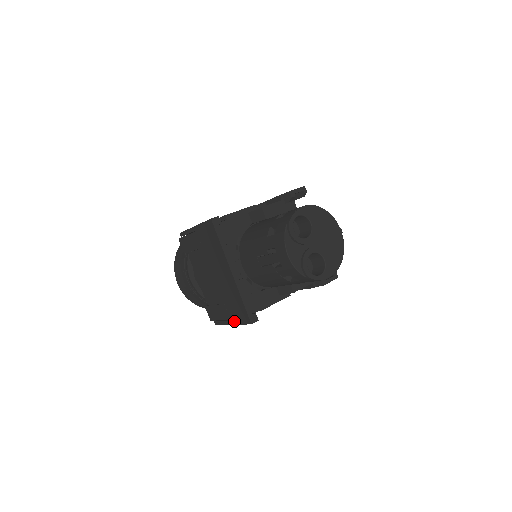
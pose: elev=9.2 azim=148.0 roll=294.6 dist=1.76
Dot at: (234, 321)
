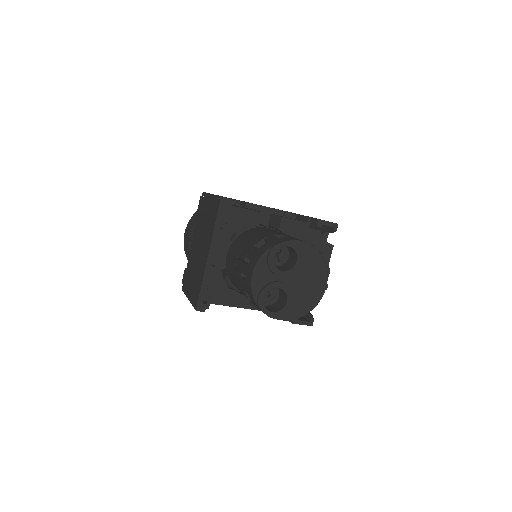
Dot at: (190, 297)
